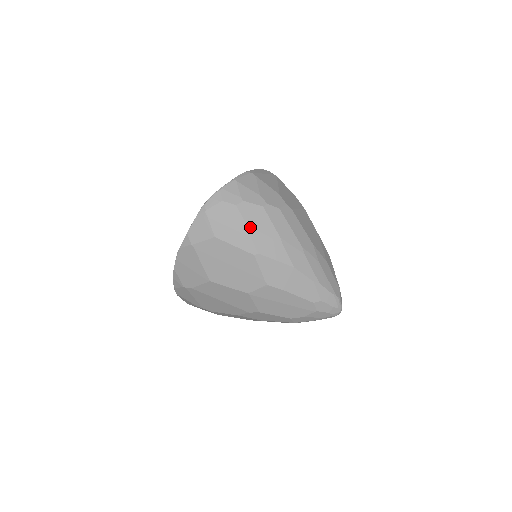
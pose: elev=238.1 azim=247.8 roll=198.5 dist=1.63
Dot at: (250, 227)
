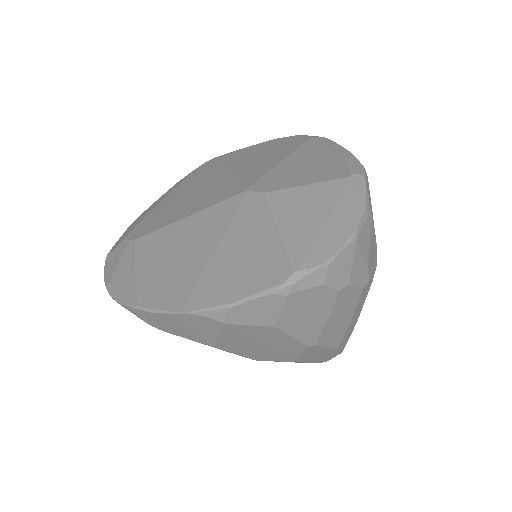
Dot at: (331, 318)
